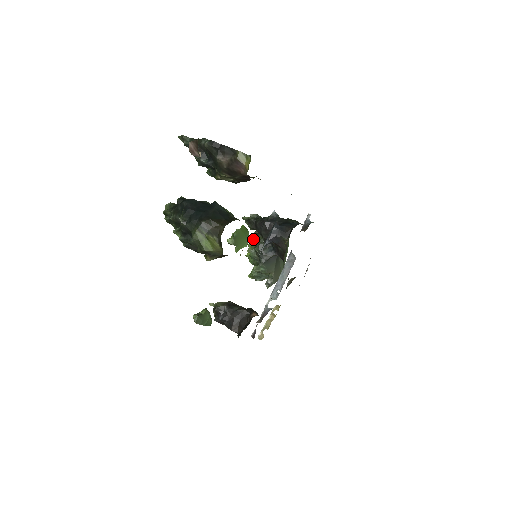
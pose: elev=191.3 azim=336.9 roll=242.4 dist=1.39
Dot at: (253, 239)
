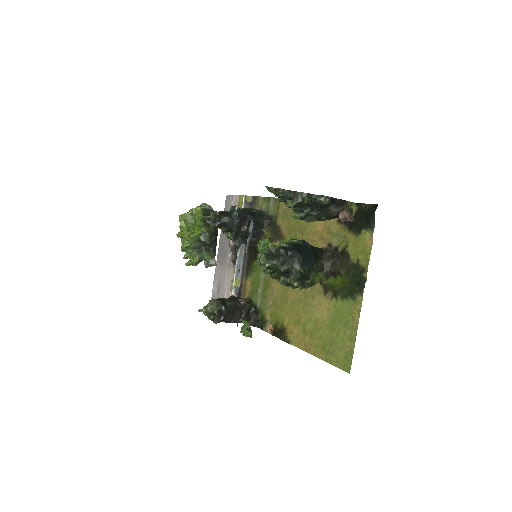
Dot at: (198, 232)
